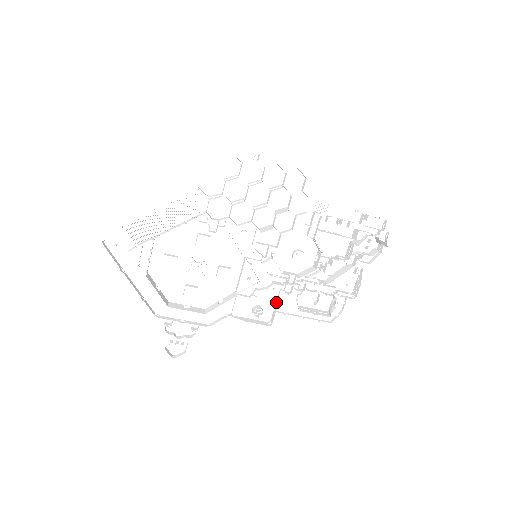
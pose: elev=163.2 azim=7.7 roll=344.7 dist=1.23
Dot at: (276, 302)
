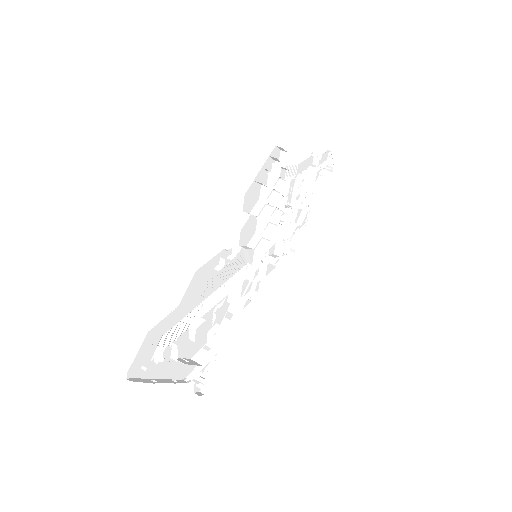
Dot at: occluded
